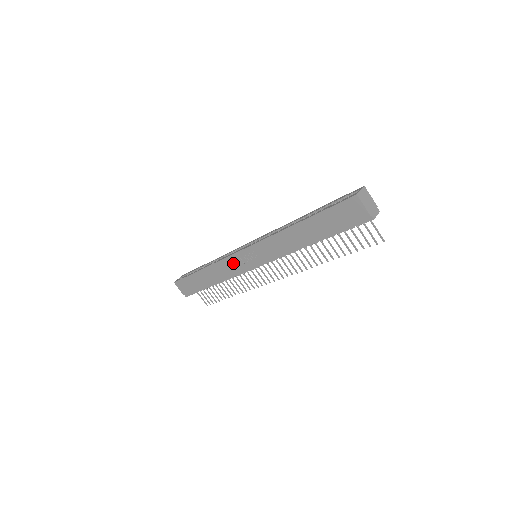
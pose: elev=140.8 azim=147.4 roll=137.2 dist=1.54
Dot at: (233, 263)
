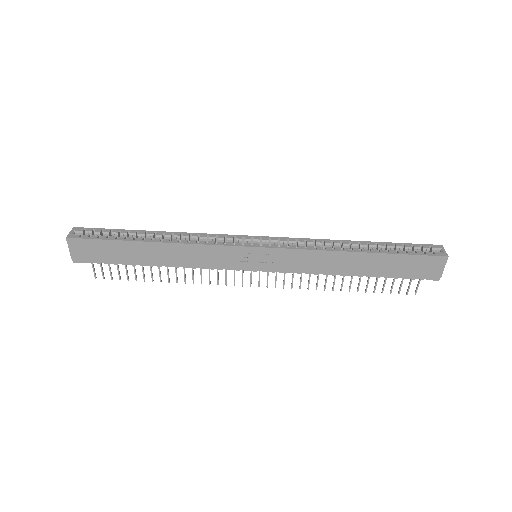
Dot at: (221, 255)
